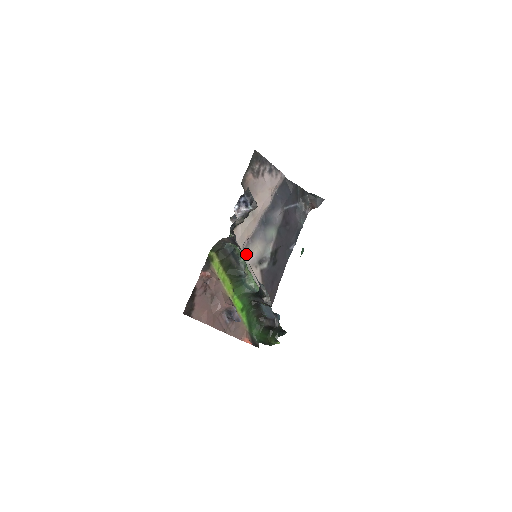
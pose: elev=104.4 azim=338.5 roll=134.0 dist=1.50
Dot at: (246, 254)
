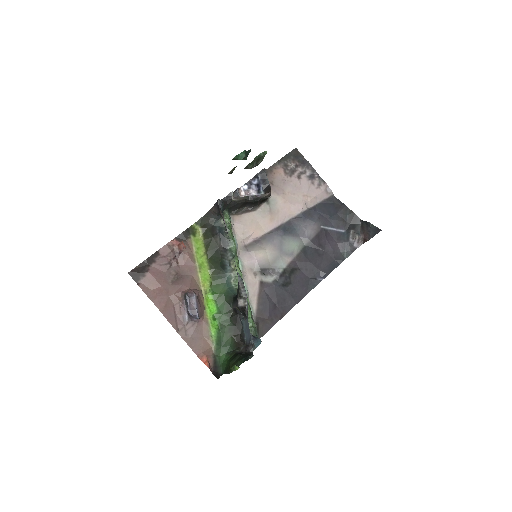
Dot at: (245, 251)
